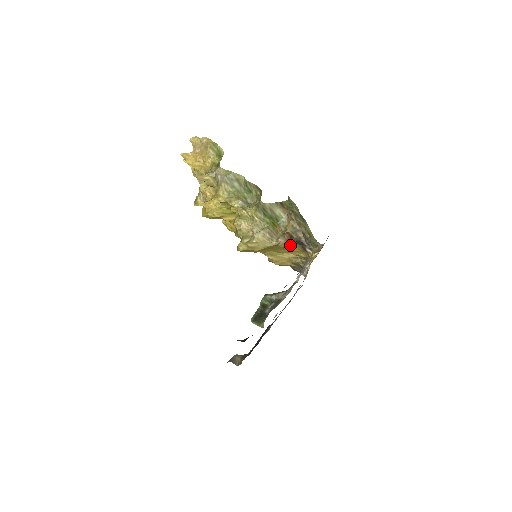
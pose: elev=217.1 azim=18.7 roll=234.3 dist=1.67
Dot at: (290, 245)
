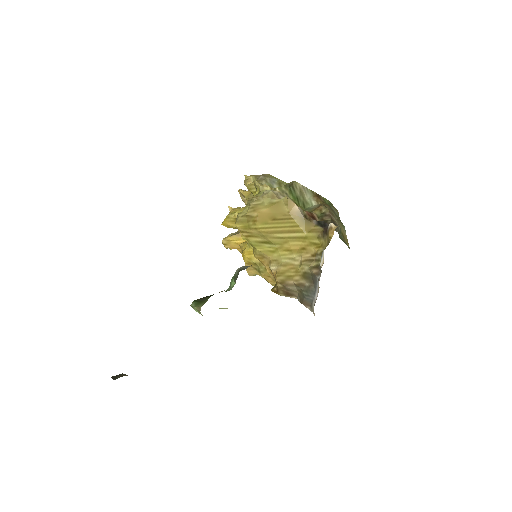
Dot at: (307, 226)
